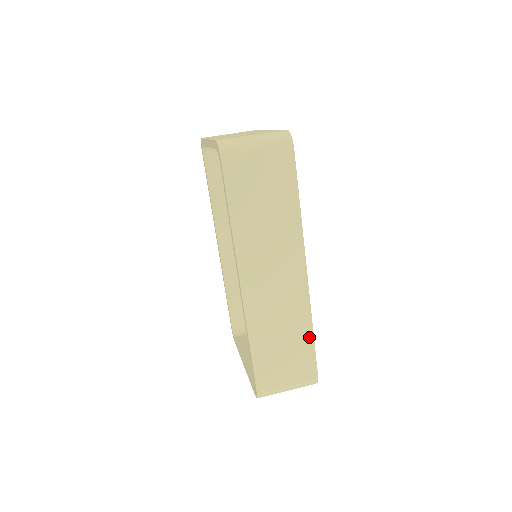
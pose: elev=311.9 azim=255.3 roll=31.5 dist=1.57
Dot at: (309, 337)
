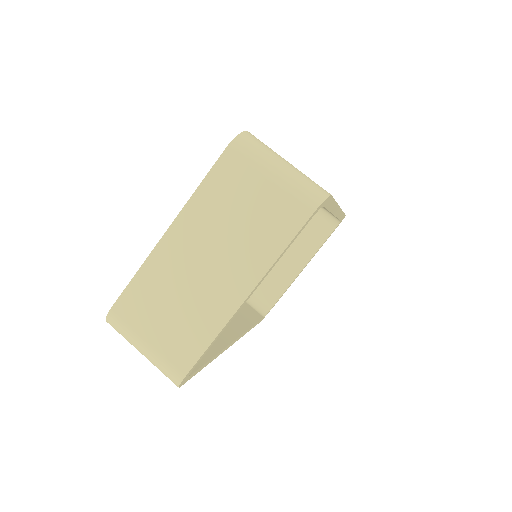
Dot at: occluded
